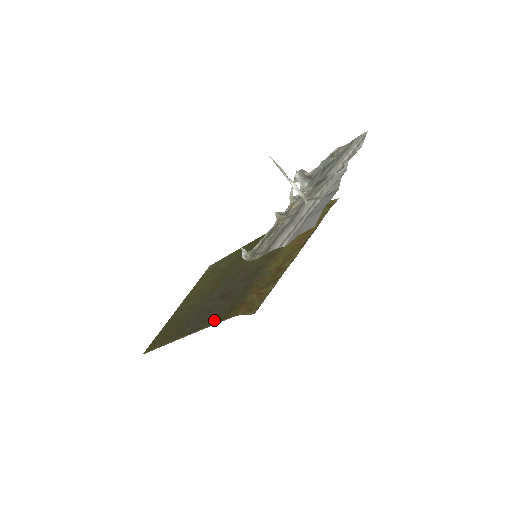
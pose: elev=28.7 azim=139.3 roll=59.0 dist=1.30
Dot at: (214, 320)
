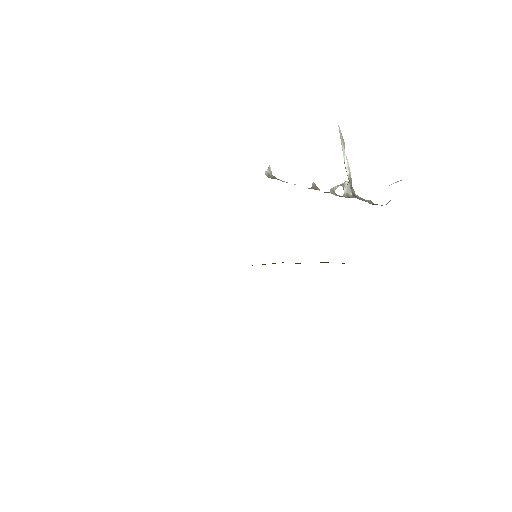
Dot at: occluded
